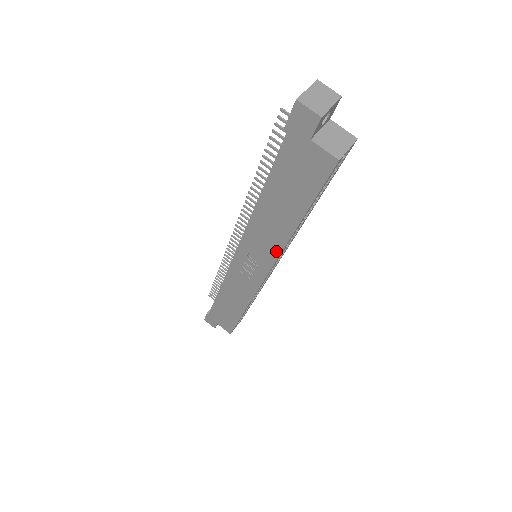
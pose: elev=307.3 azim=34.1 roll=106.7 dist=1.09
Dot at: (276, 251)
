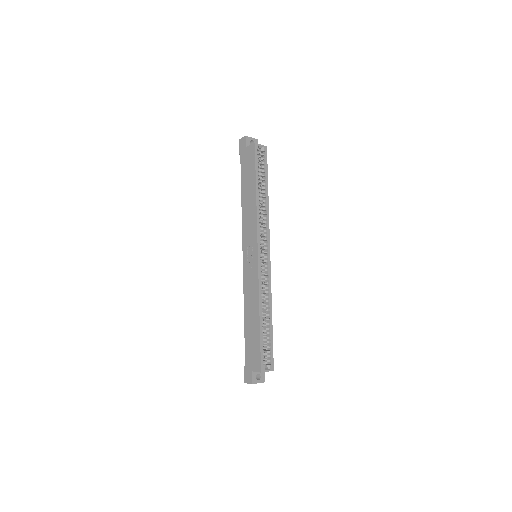
Dot at: (255, 222)
